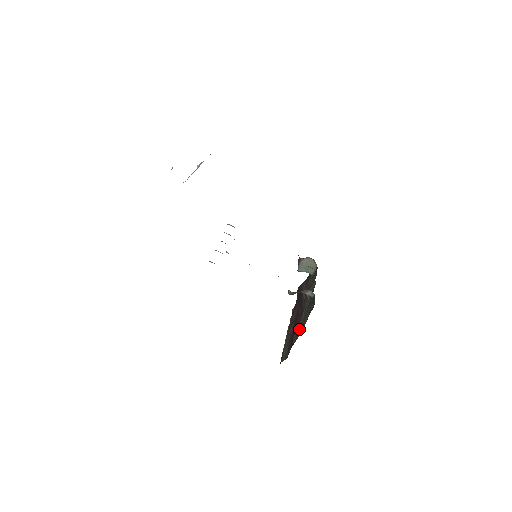
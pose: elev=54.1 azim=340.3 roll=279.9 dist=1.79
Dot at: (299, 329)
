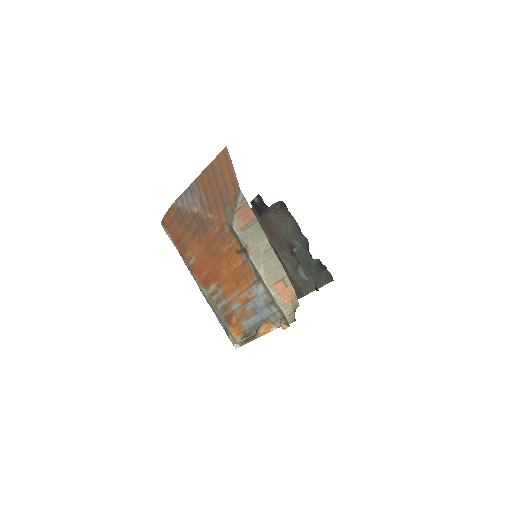
Dot at: occluded
